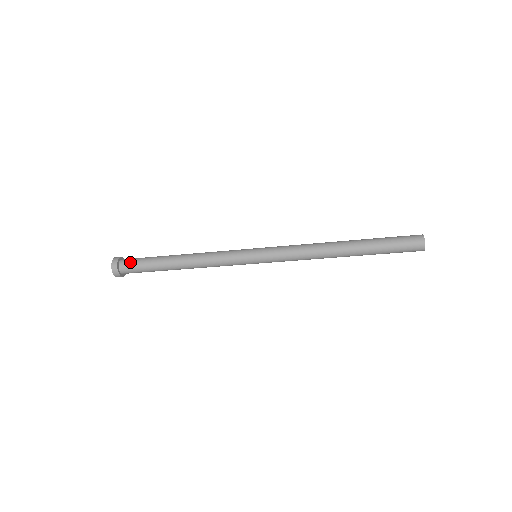
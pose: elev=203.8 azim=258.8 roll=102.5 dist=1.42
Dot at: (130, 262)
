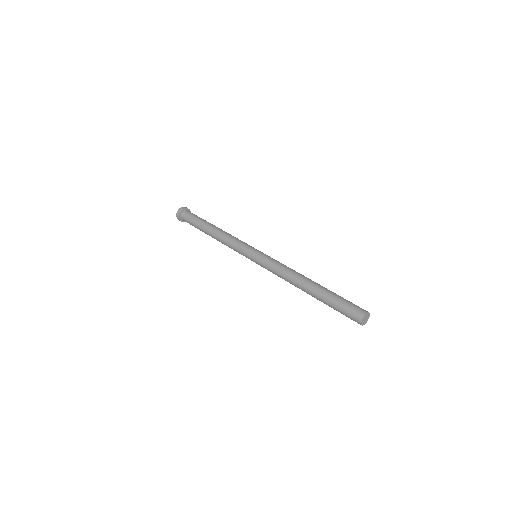
Dot at: (186, 221)
